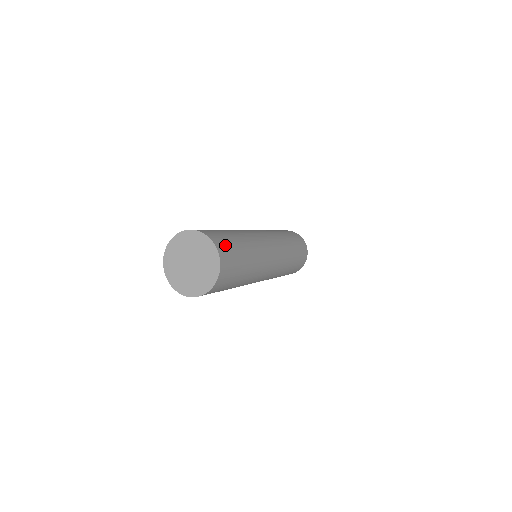
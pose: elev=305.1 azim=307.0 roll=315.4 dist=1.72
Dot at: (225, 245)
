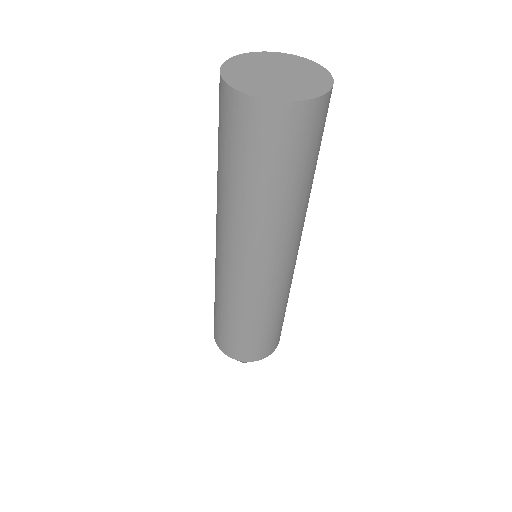
Dot at: occluded
